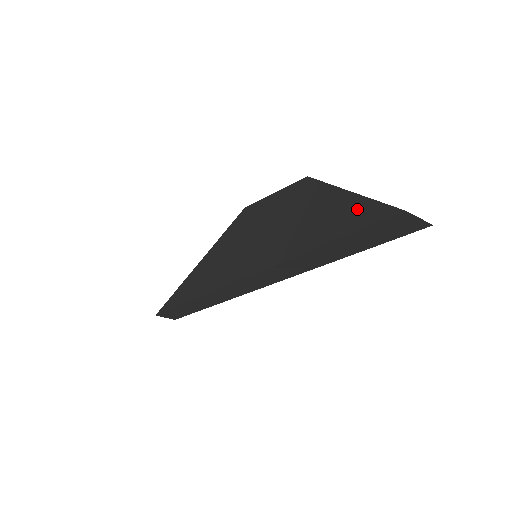
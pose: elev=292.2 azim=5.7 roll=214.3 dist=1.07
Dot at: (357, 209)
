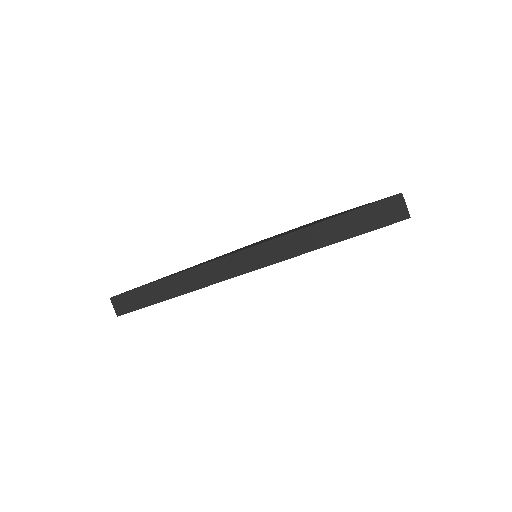
Dot at: (366, 204)
